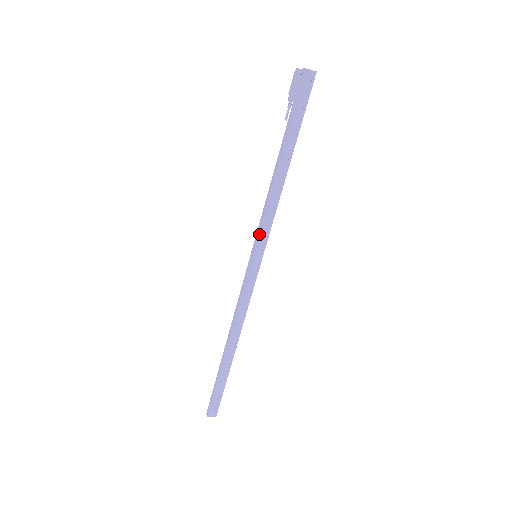
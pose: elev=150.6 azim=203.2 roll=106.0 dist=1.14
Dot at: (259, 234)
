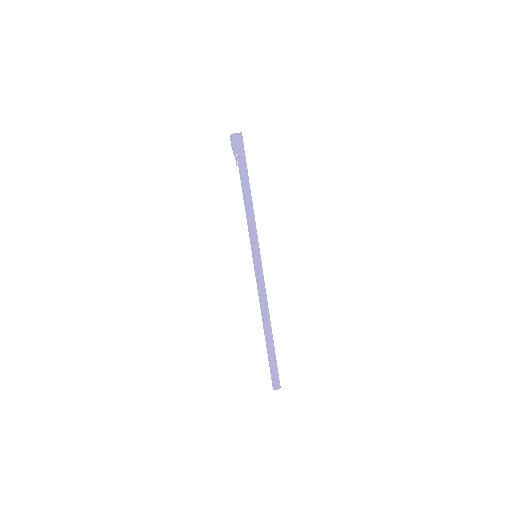
Dot at: (252, 240)
